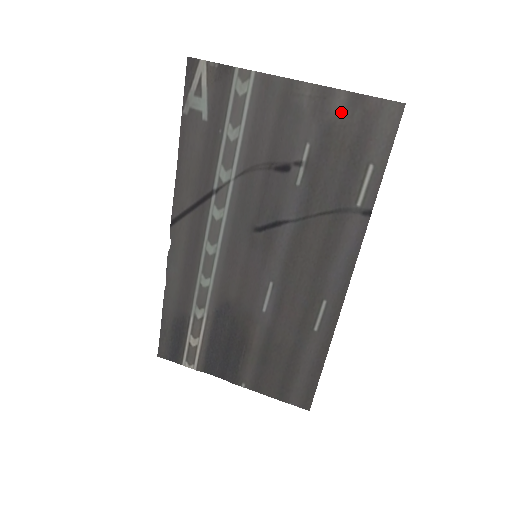
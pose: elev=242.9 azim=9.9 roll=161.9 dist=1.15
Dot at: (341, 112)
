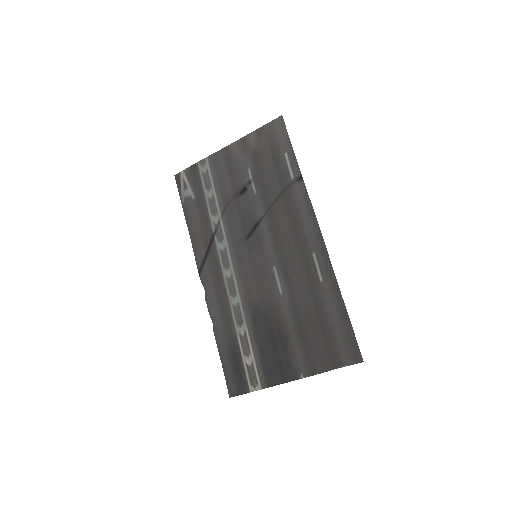
Dot at: (255, 142)
